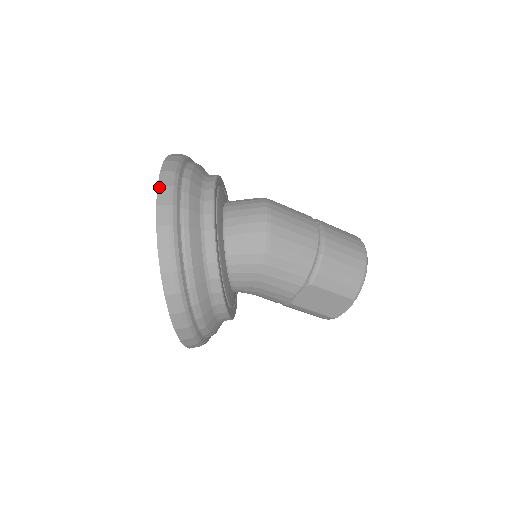
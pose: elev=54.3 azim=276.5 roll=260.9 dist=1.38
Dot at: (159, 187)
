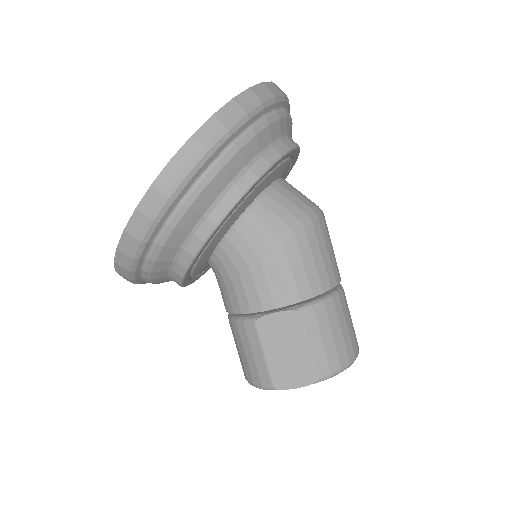
Dot at: (273, 83)
